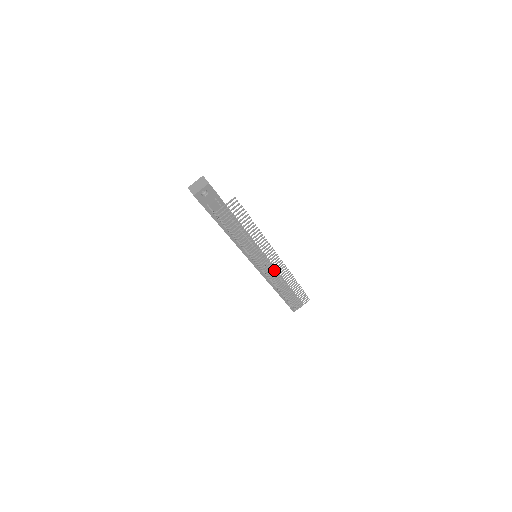
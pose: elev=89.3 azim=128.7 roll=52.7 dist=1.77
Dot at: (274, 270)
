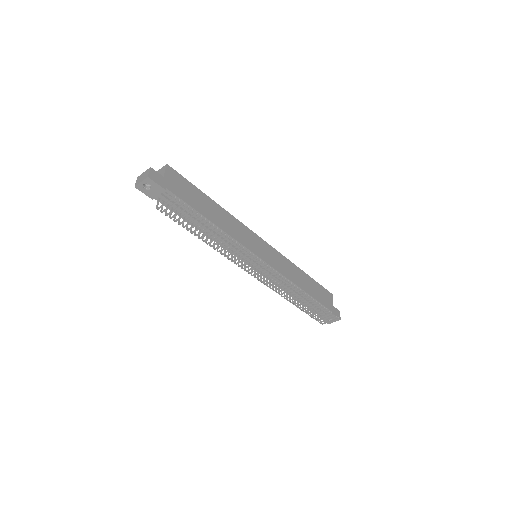
Dot at: occluded
